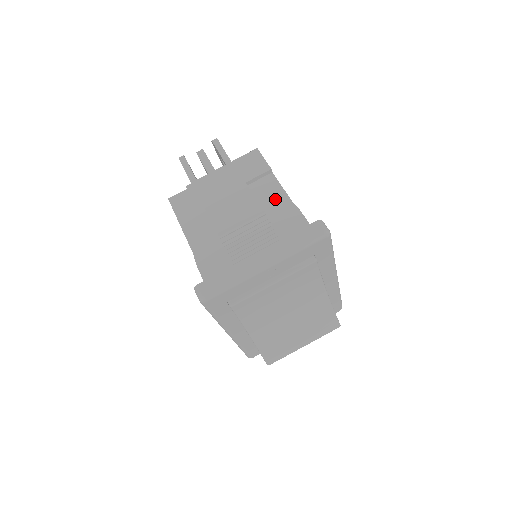
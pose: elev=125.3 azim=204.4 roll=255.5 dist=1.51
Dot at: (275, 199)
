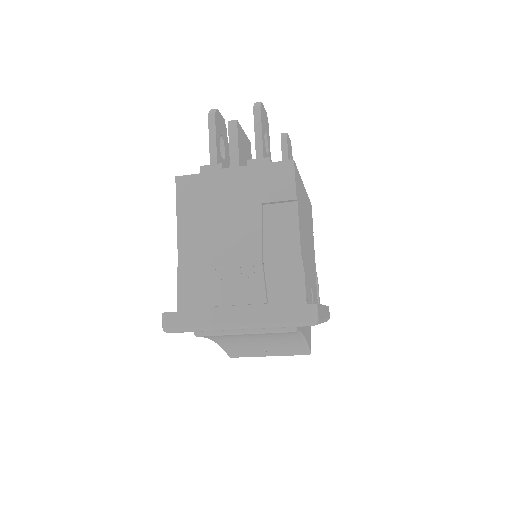
Dot at: (285, 240)
